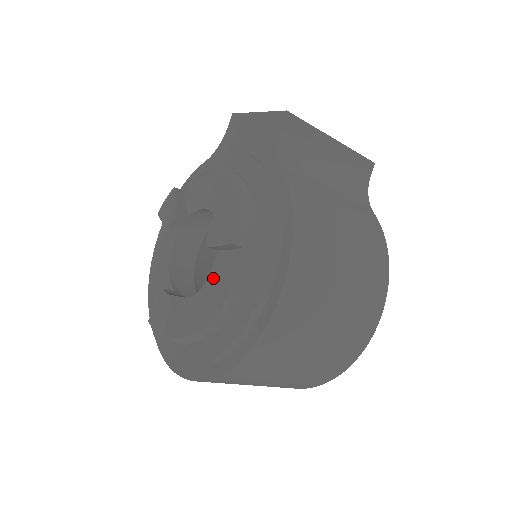
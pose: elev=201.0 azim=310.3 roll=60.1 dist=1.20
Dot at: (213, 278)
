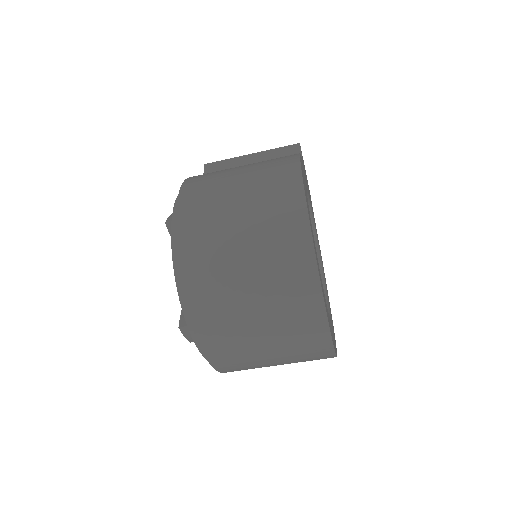
Dot at: occluded
